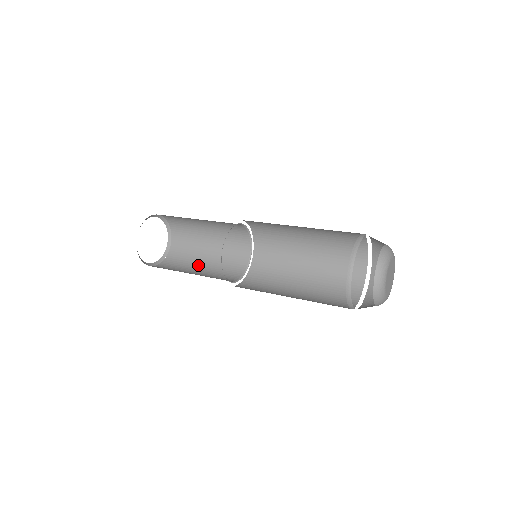
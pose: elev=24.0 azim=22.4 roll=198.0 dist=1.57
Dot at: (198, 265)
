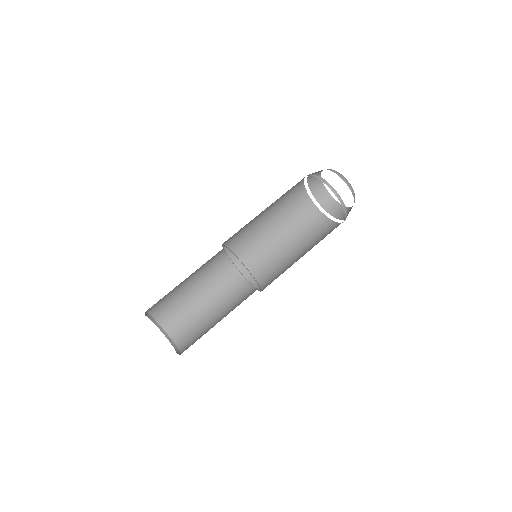
Dot at: (198, 303)
